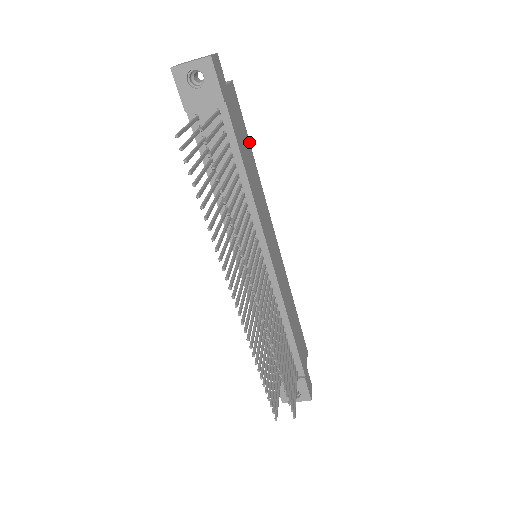
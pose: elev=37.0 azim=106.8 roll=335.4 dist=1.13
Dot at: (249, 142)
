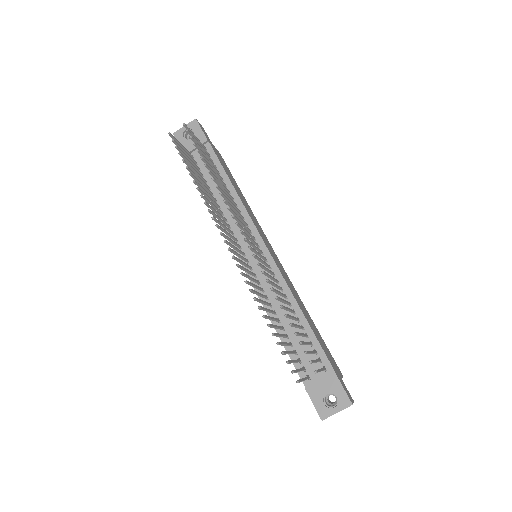
Dot at: (238, 187)
